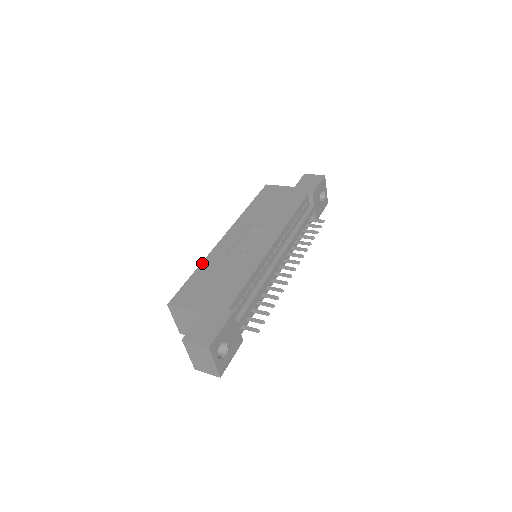
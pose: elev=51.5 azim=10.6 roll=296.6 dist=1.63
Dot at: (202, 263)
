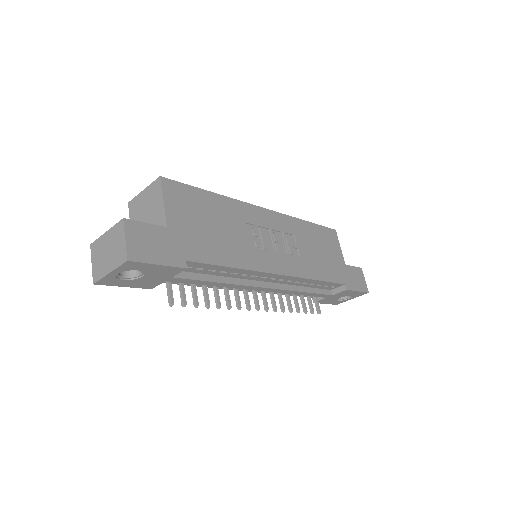
Dot at: (226, 197)
